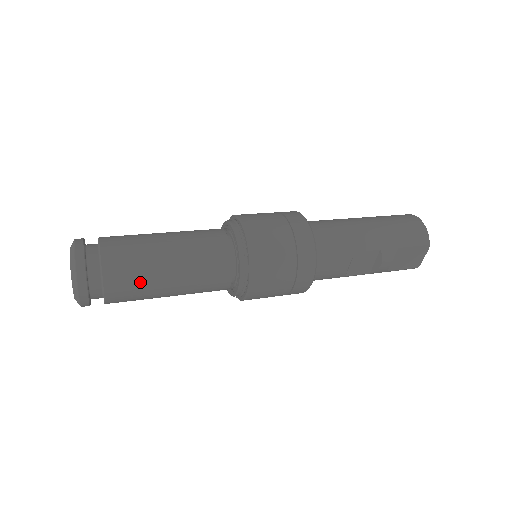
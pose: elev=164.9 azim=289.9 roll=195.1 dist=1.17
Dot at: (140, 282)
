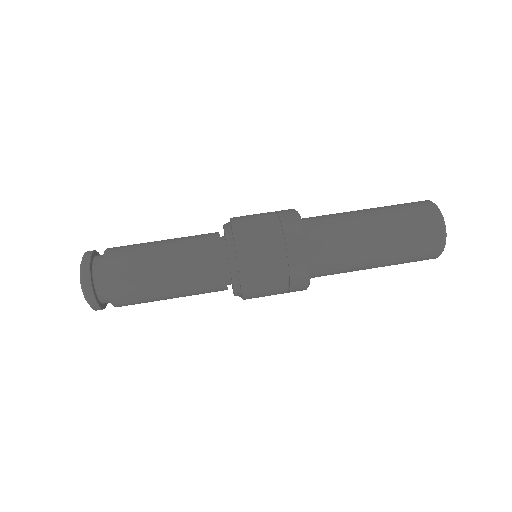
Dot at: occluded
